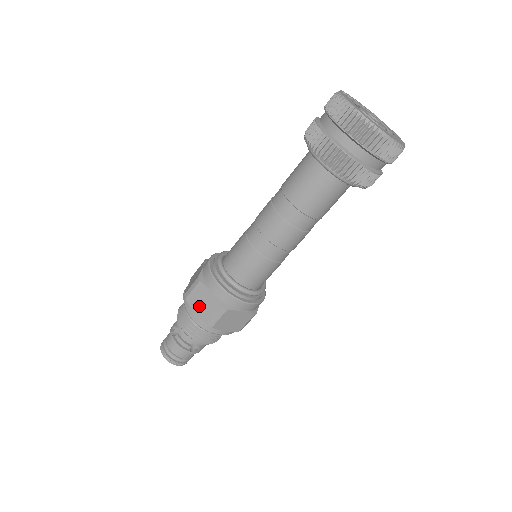
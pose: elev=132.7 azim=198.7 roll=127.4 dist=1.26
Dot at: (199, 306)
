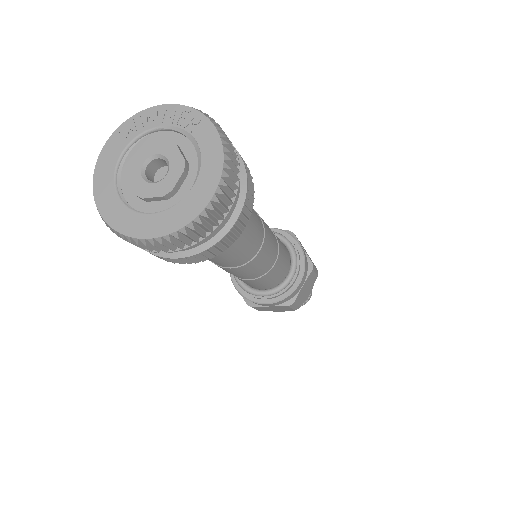
Dot at: occluded
